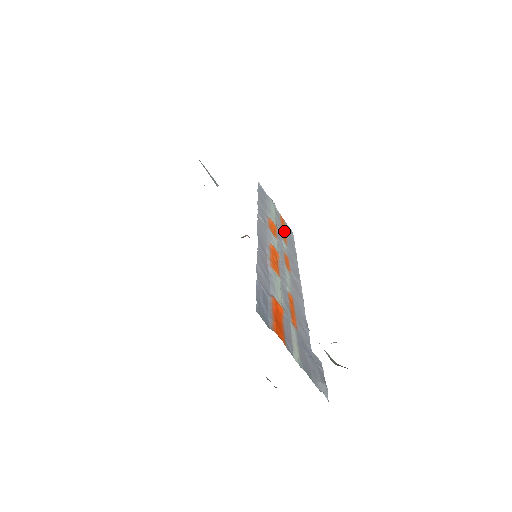
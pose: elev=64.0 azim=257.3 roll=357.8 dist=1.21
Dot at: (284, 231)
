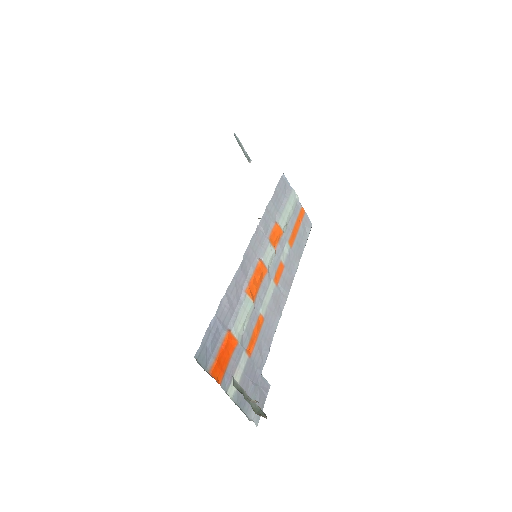
Dot at: (296, 229)
